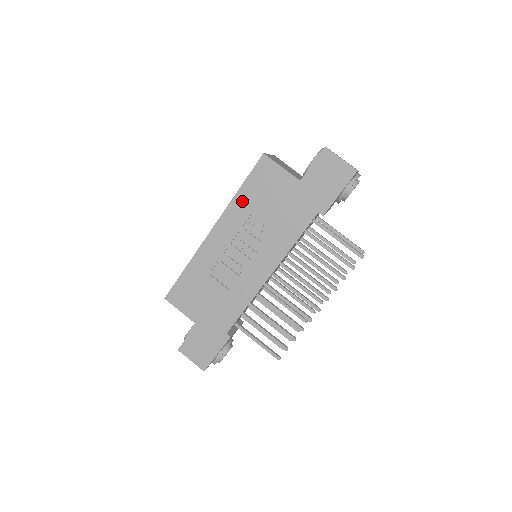
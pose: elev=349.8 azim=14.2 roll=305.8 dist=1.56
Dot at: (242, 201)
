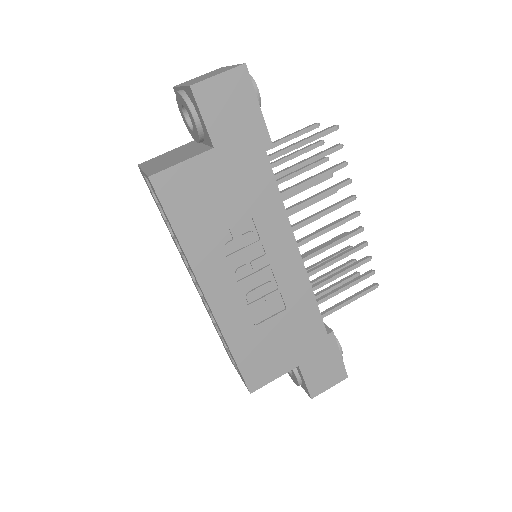
Dot at: (194, 241)
